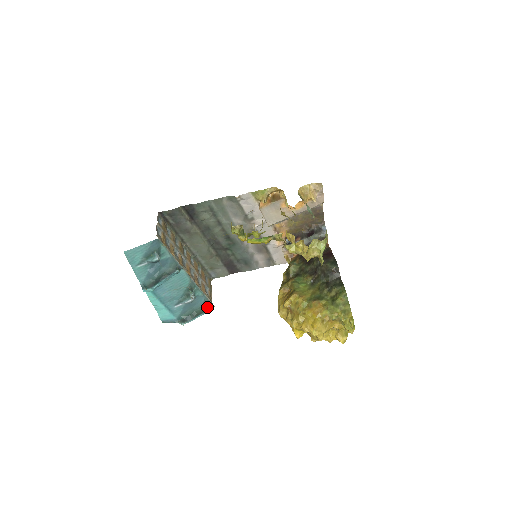
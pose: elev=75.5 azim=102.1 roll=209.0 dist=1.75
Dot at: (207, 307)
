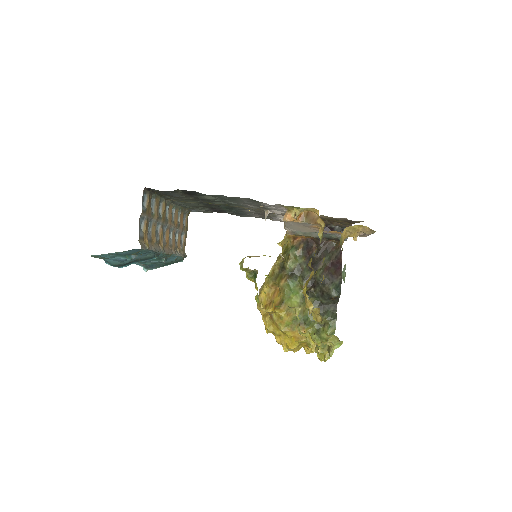
Dot at: (178, 260)
